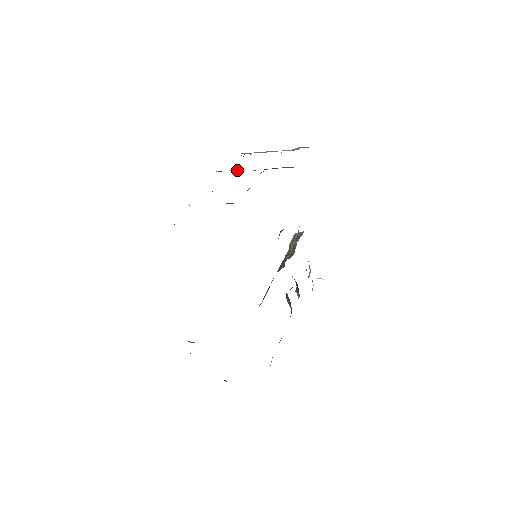
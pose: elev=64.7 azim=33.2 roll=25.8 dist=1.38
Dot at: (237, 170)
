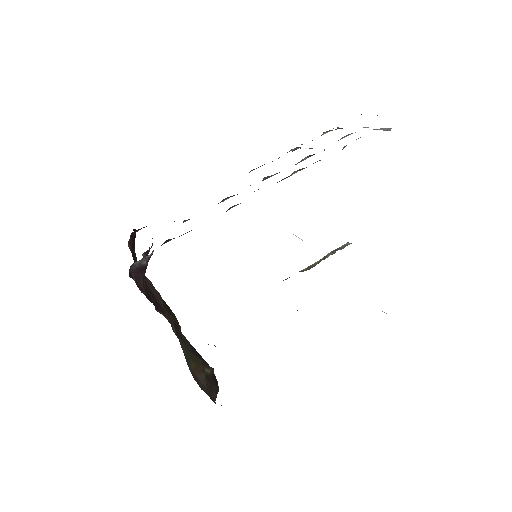
Dot at: occluded
